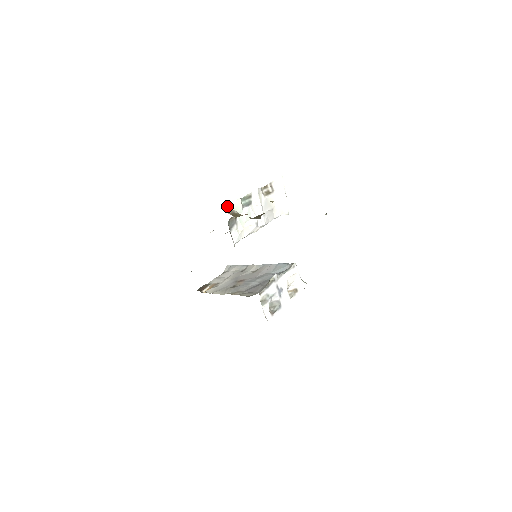
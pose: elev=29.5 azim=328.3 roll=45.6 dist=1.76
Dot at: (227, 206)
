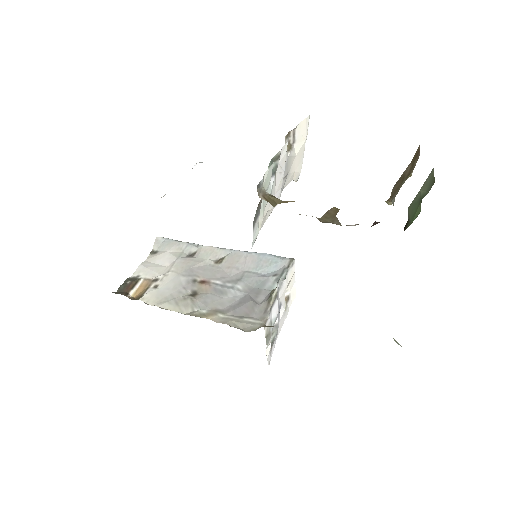
Dot at: (260, 182)
